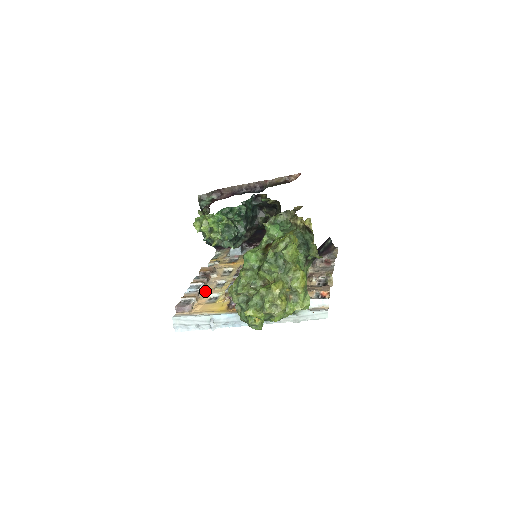
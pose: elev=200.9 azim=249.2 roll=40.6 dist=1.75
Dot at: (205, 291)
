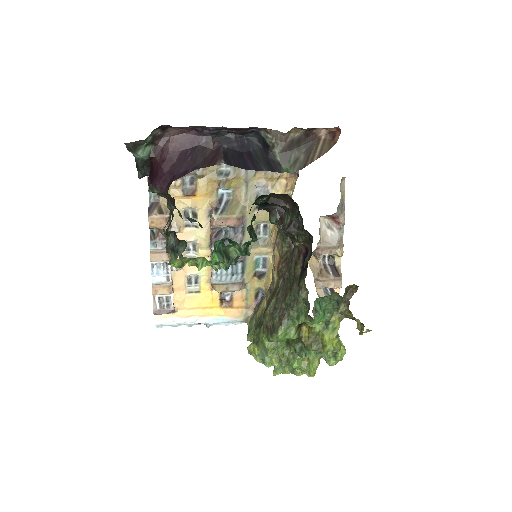
Dot at: (177, 270)
